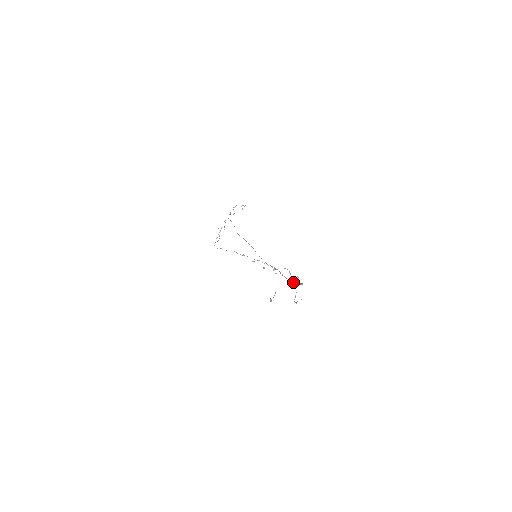
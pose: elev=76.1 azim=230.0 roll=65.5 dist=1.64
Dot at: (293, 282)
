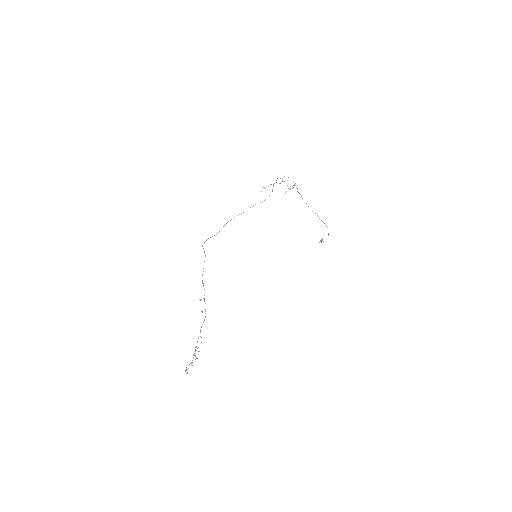
Dot at: (194, 355)
